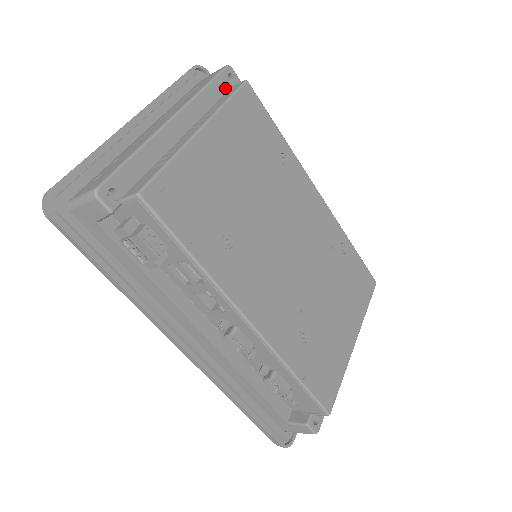
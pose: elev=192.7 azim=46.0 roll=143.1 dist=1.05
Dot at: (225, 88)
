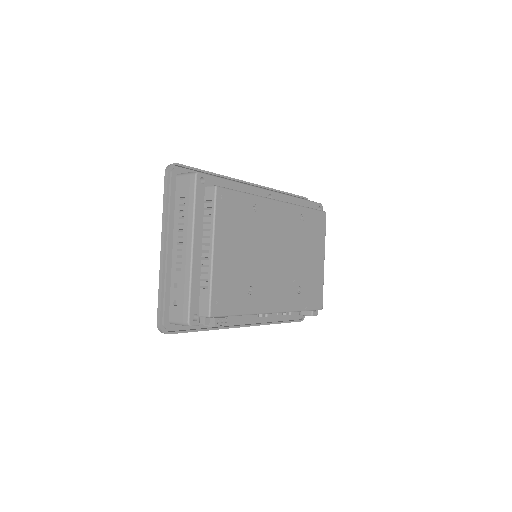
Dot at: (203, 193)
